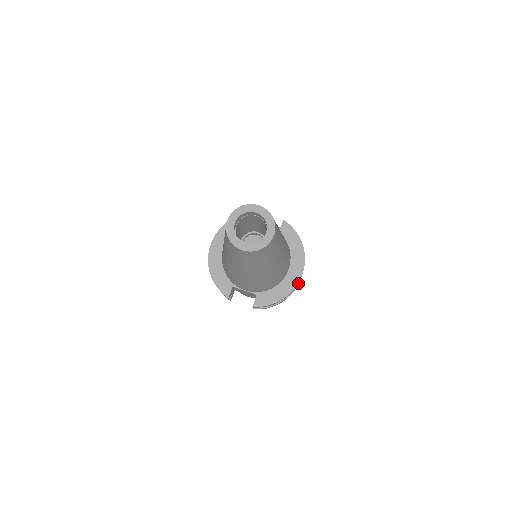
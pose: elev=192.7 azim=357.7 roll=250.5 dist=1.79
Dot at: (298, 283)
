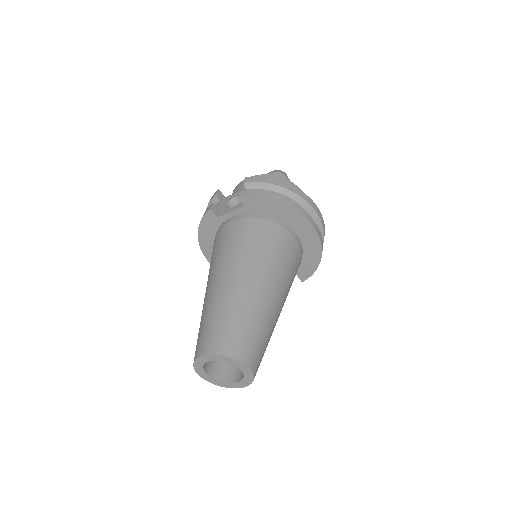
Dot at: (320, 221)
